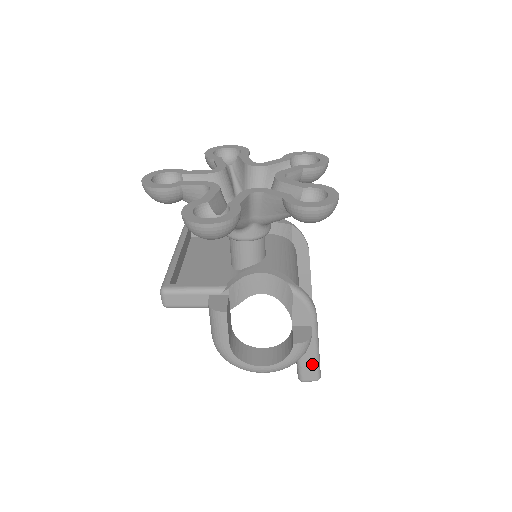
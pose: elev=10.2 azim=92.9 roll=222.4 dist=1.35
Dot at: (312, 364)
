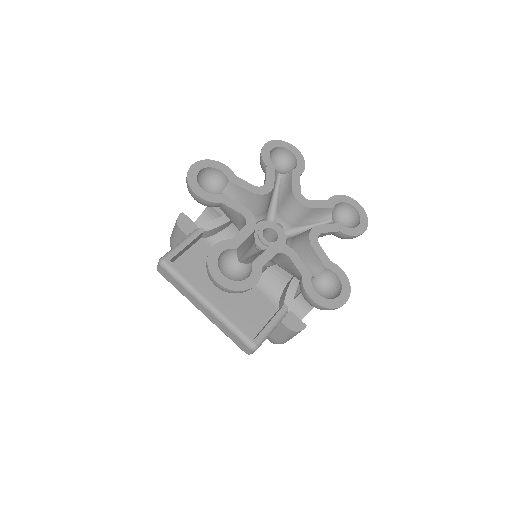
Dot at: occluded
